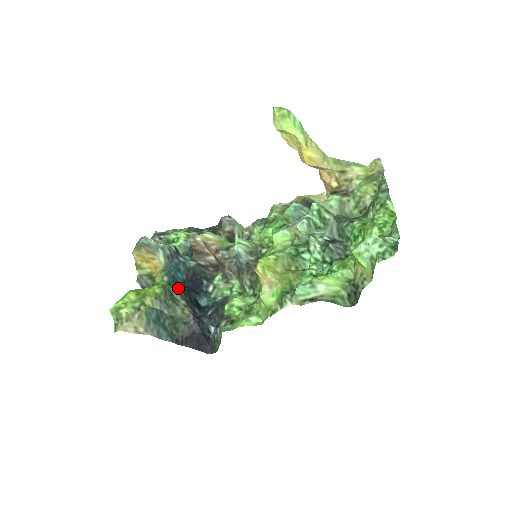
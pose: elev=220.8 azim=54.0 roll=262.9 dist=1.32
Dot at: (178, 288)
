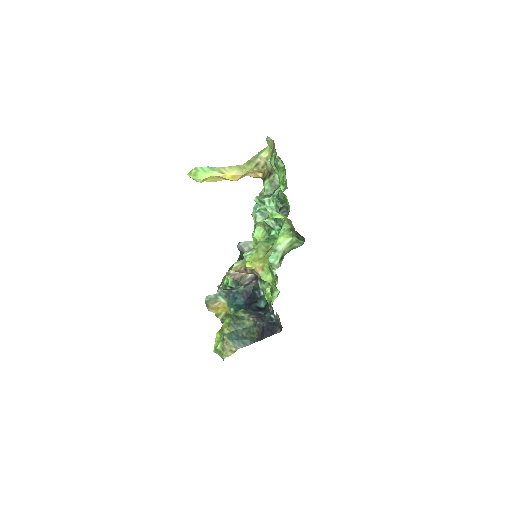
Dot at: (240, 309)
